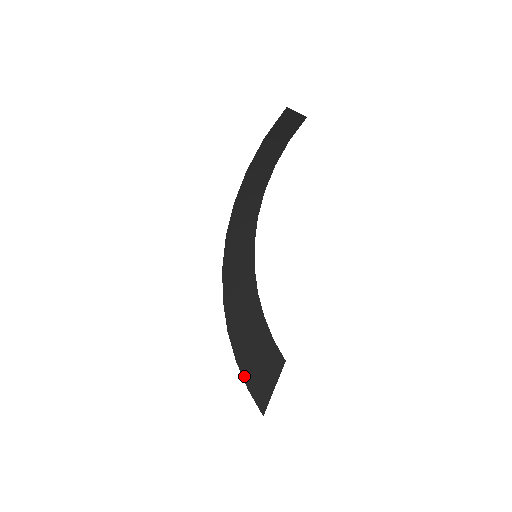
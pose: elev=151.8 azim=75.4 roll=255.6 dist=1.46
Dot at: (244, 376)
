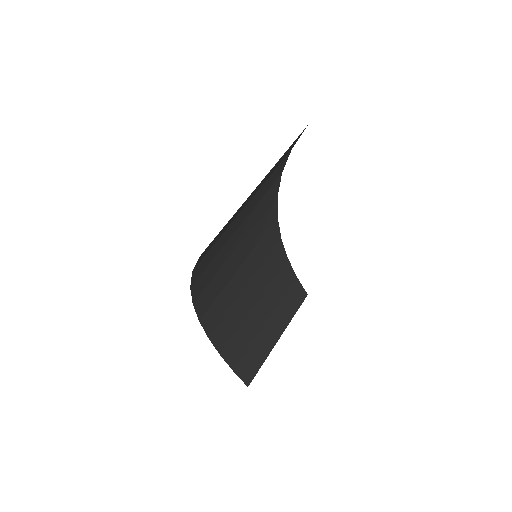
Dot at: (230, 360)
